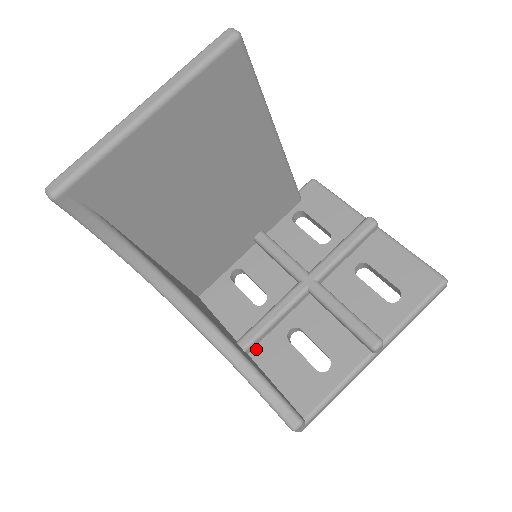
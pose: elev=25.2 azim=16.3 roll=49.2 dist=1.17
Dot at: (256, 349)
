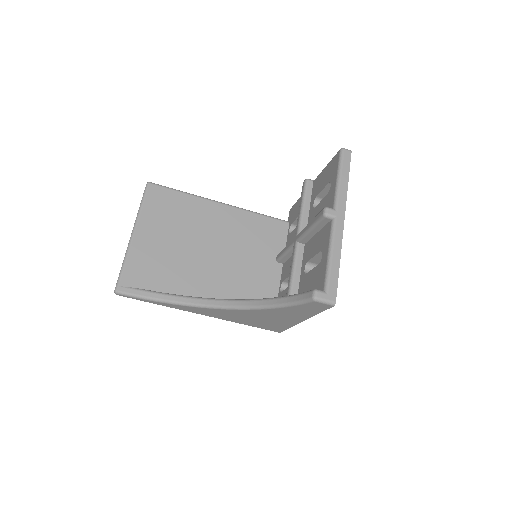
Dot at: occluded
